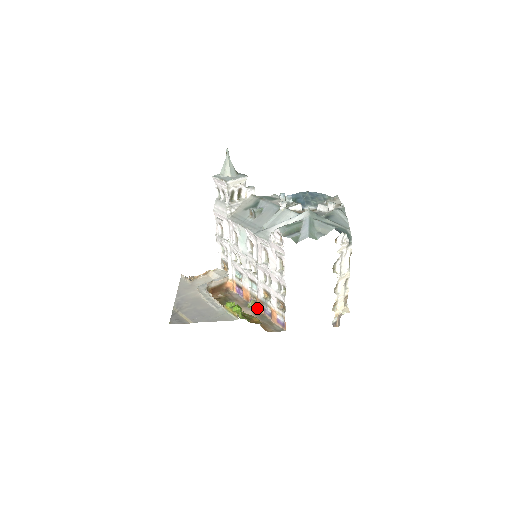
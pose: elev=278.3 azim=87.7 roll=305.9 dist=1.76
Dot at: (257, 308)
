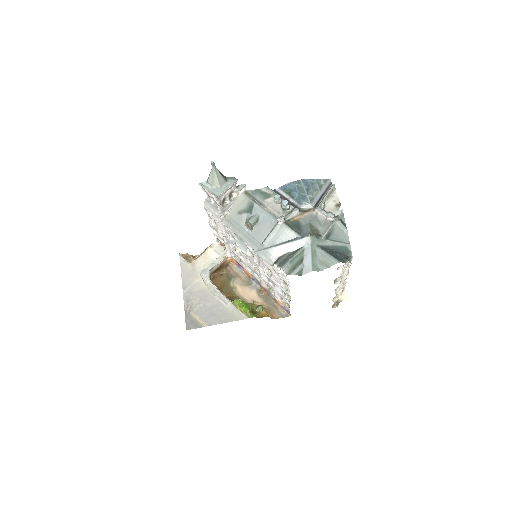
Dot at: (260, 287)
